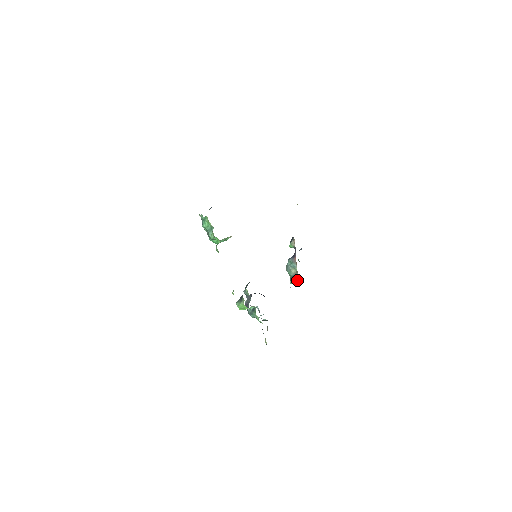
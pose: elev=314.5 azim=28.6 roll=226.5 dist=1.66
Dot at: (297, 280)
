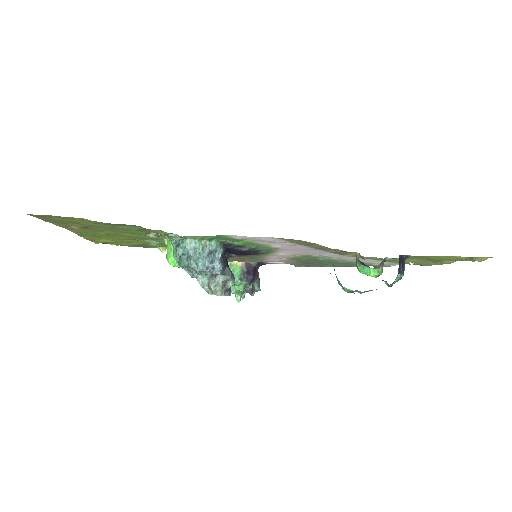
Dot at: occluded
